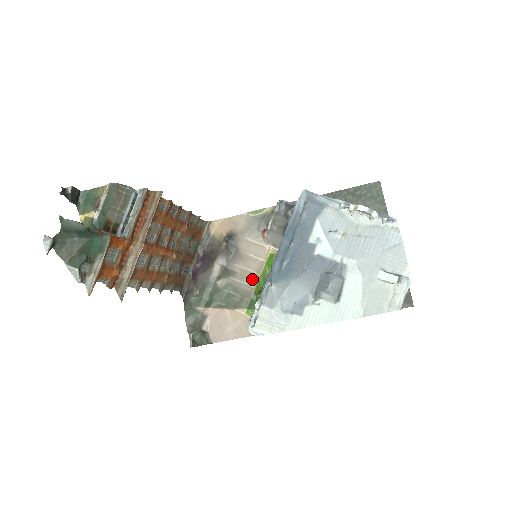
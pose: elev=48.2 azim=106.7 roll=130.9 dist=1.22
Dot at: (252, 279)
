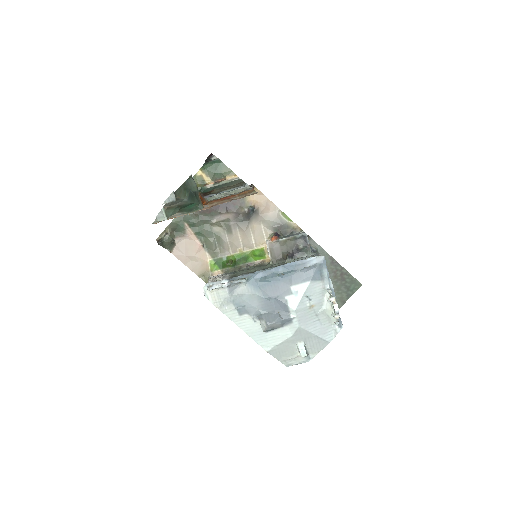
Dot at: (236, 248)
